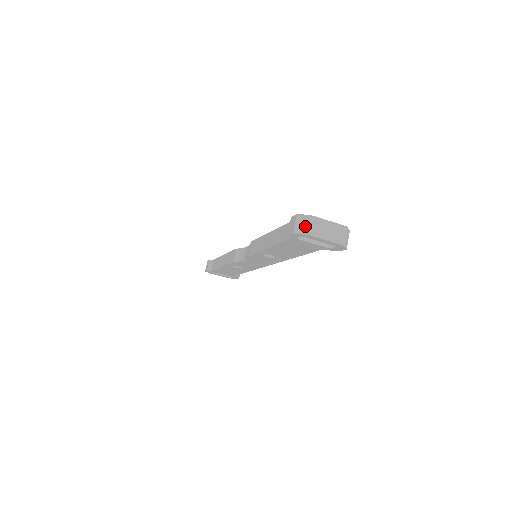
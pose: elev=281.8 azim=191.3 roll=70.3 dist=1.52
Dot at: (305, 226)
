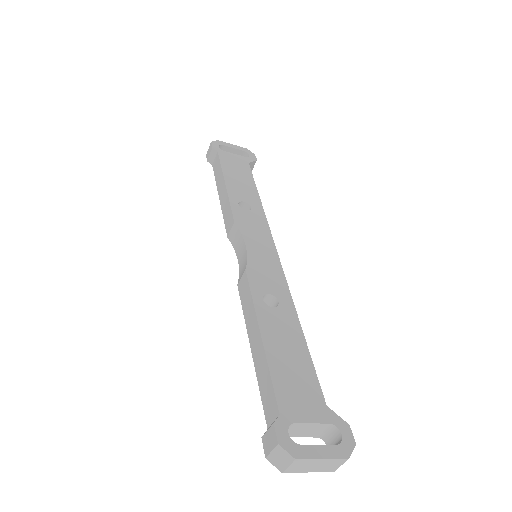
Dot at: (284, 465)
